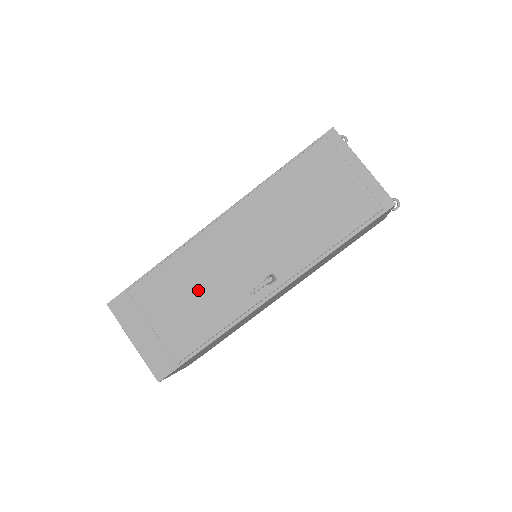
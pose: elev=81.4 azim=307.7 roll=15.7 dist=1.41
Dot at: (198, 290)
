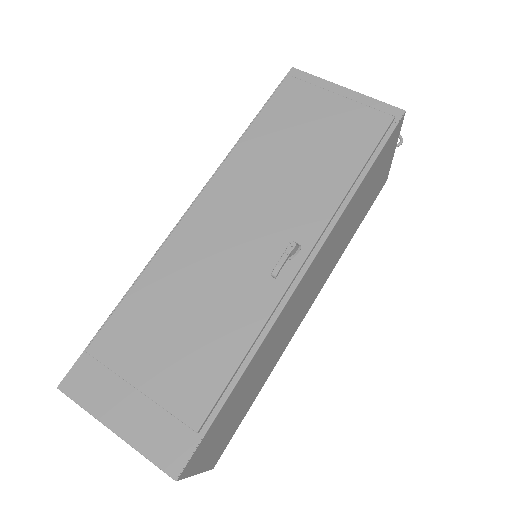
Dot at: (194, 306)
